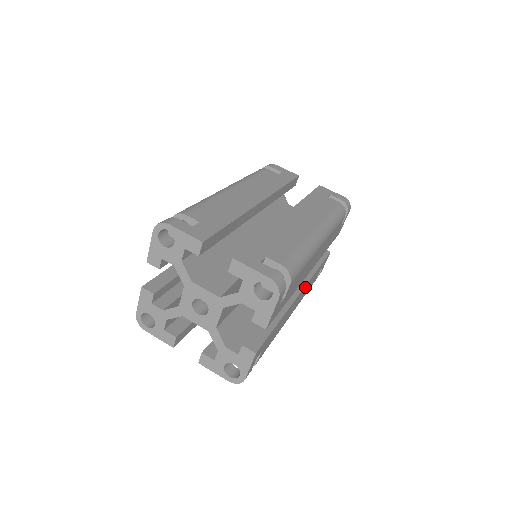
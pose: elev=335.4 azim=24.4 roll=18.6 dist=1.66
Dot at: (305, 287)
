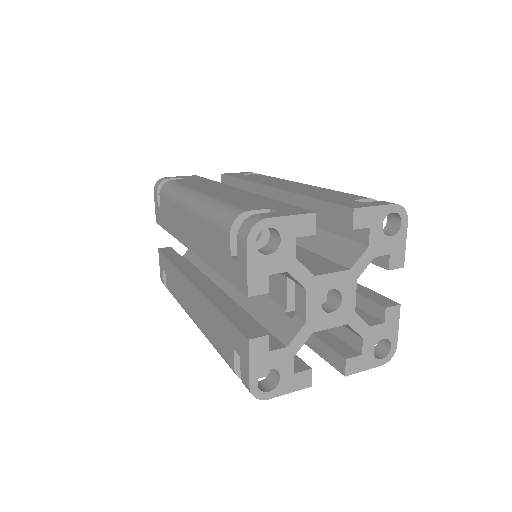
Dot at: occluded
